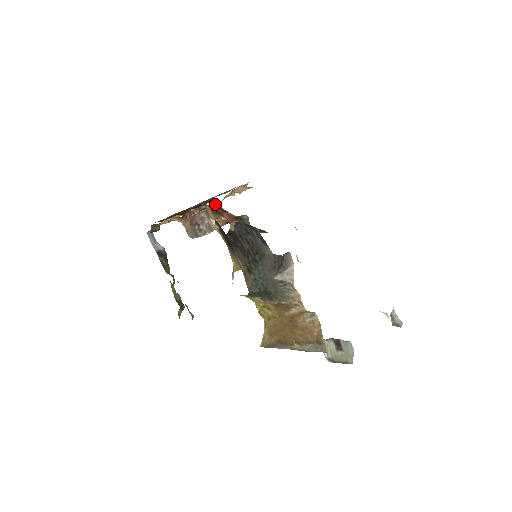
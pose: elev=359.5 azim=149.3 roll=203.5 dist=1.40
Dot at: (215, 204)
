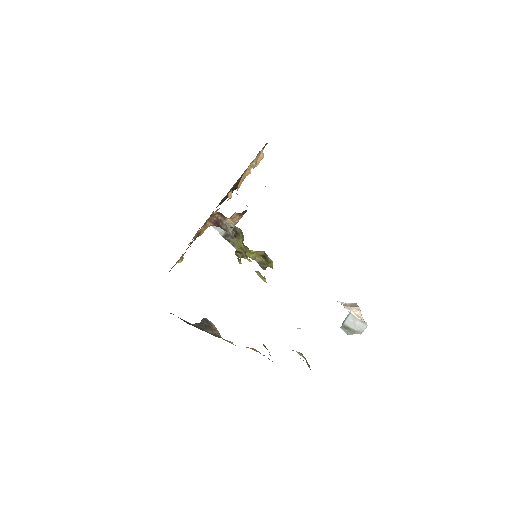
Dot at: occluded
